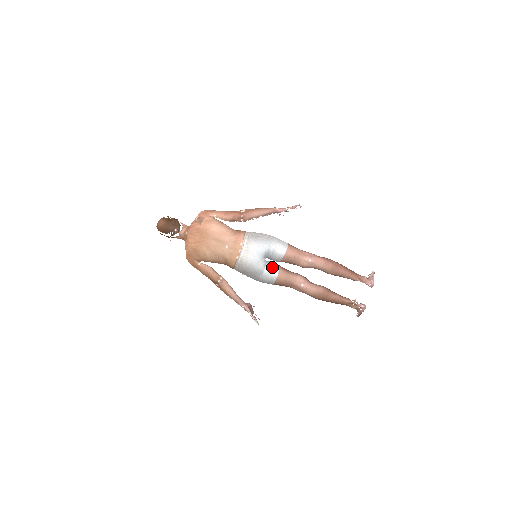
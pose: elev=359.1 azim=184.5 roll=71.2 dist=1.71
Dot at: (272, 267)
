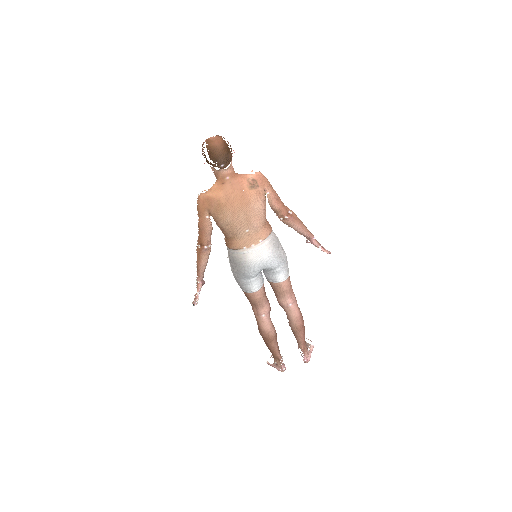
Dot at: (259, 280)
